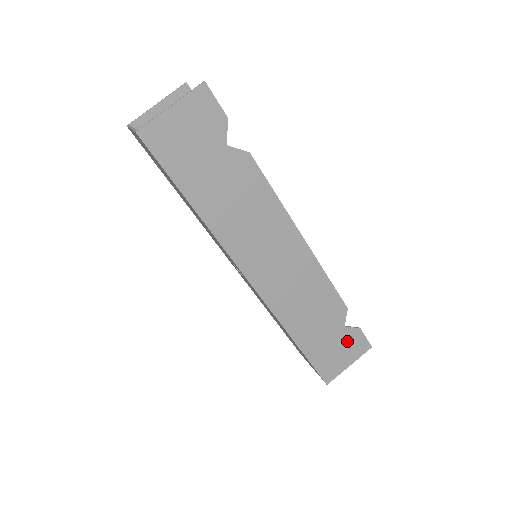
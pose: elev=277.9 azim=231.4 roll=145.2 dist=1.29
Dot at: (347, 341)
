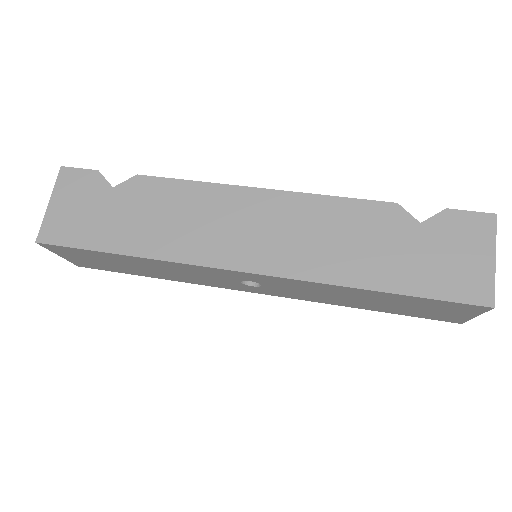
Dot at: (448, 235)
